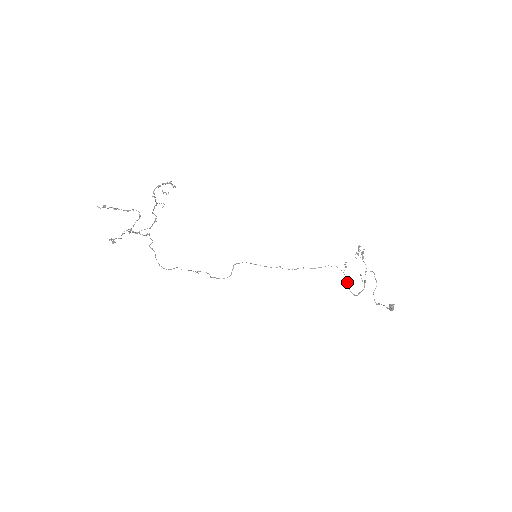
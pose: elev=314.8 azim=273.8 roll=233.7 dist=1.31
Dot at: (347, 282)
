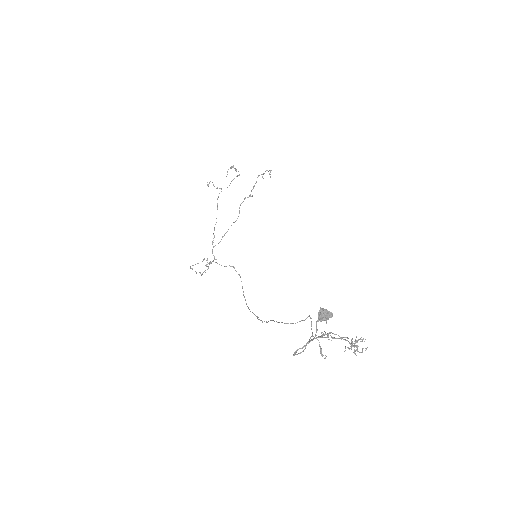
Dot at: occluded
